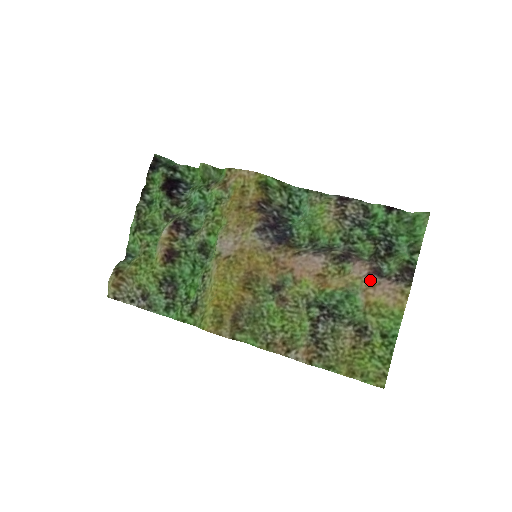
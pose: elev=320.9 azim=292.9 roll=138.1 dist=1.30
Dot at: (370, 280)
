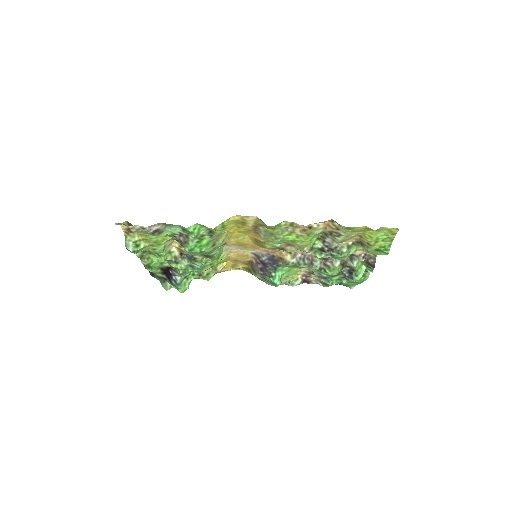
Dot at: occluded
